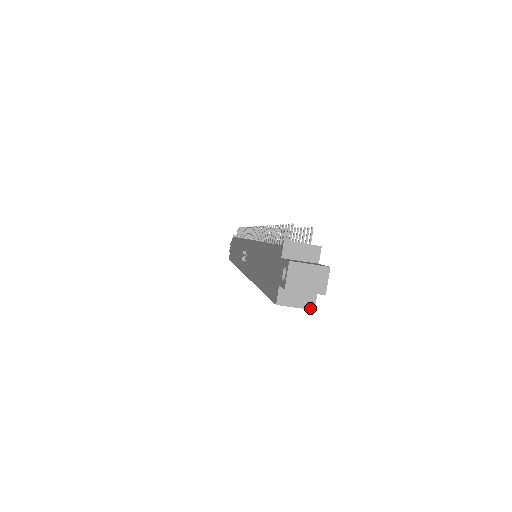
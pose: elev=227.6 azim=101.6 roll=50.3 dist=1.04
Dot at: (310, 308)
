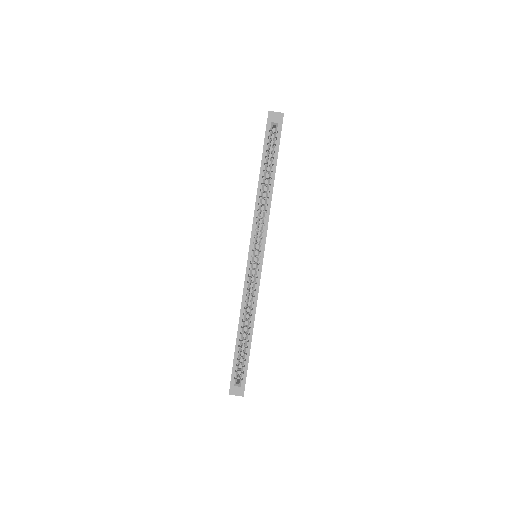
Dot at: (281, 122)
